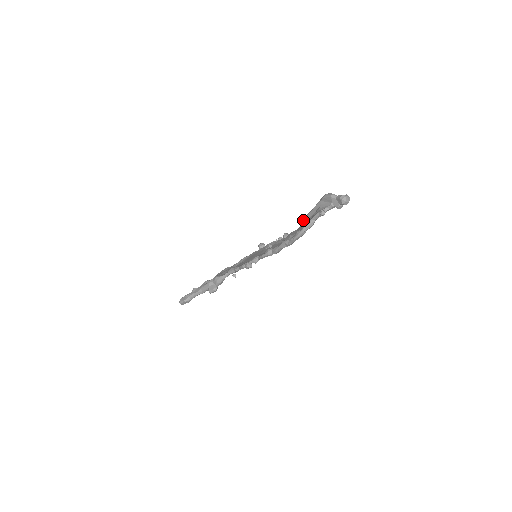
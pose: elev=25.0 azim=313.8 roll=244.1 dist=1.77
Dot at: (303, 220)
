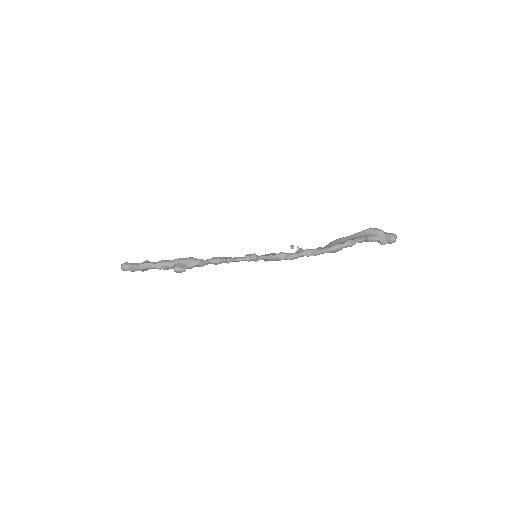
Dot at: (335, 241)
